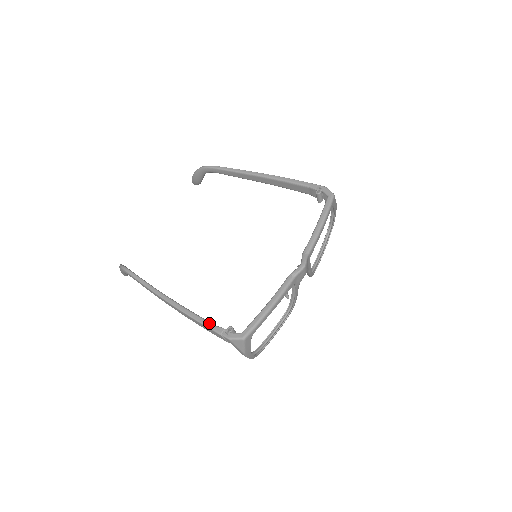
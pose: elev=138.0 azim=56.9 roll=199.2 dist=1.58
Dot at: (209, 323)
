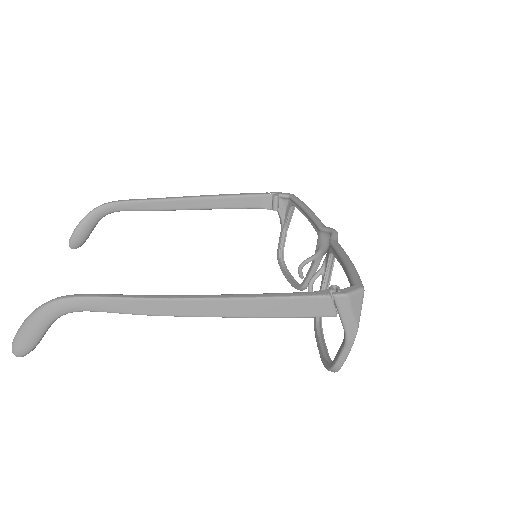
Dot at: (300, 292)
